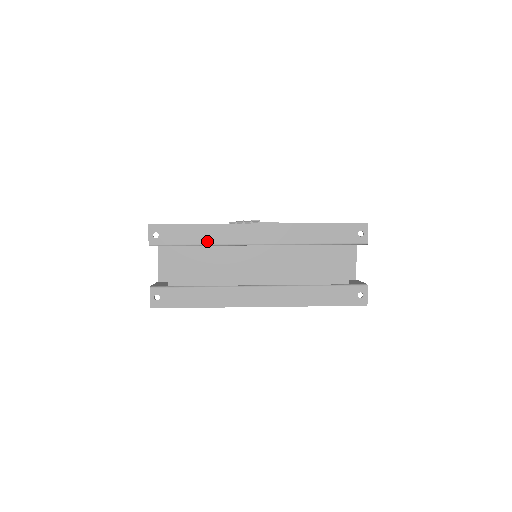
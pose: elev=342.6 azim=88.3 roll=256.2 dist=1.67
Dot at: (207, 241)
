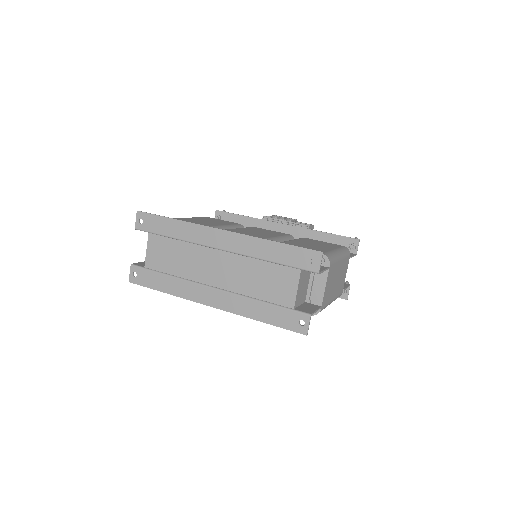
Dot at: (178, 236)
